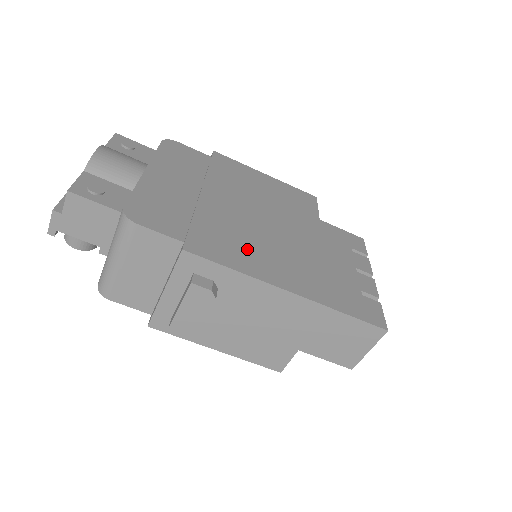
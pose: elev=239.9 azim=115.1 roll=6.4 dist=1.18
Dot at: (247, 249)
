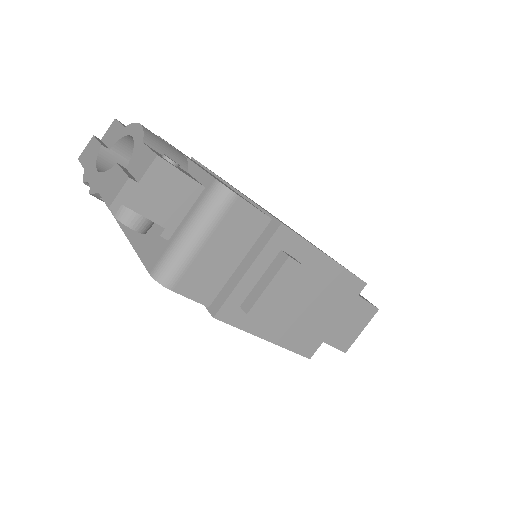
Dot at: occluded
